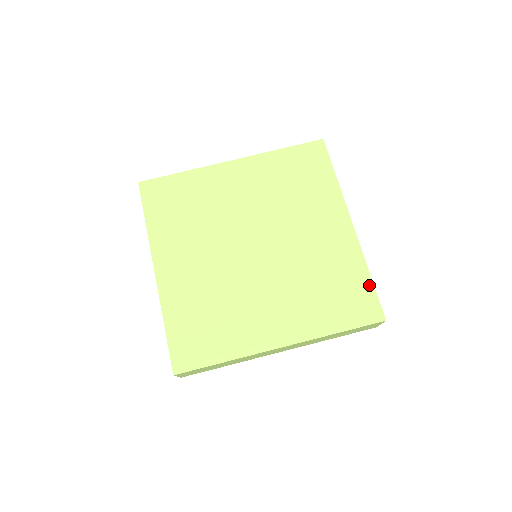
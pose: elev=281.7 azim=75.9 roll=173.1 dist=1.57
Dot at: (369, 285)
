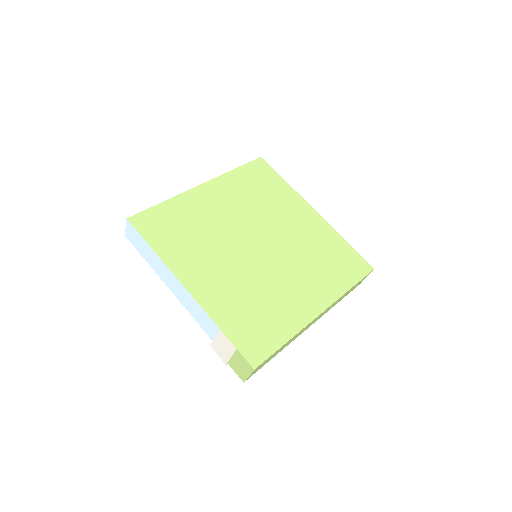
Dot at: (350, 249)
